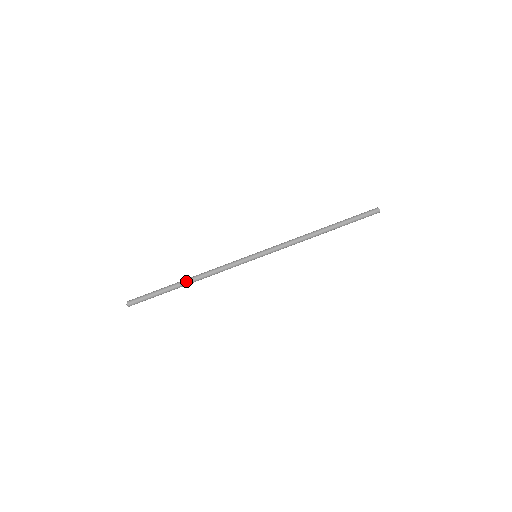
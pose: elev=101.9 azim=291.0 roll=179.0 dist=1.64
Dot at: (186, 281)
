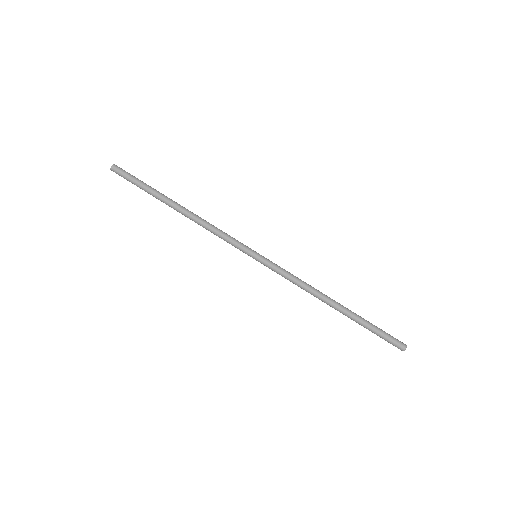
Dot at: (177, 205)
